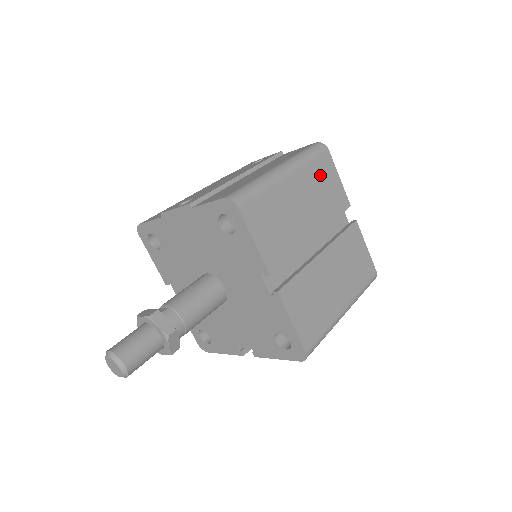
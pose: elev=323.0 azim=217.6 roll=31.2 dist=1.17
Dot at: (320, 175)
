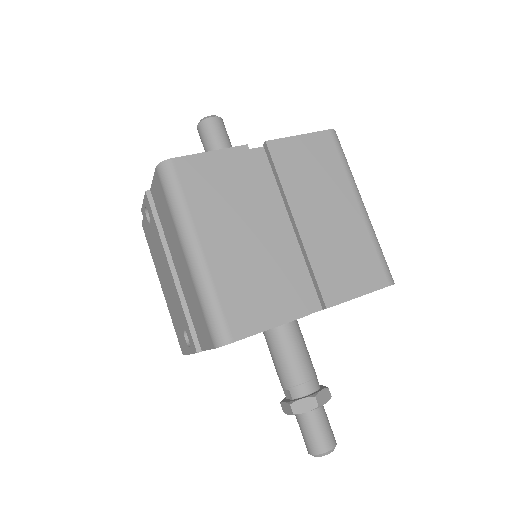
Dot at: (204, 189)
